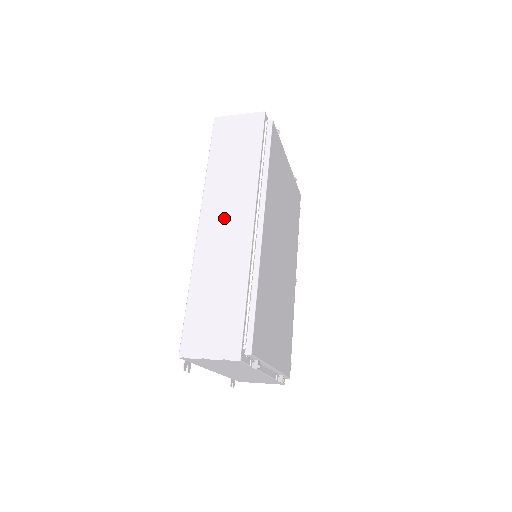
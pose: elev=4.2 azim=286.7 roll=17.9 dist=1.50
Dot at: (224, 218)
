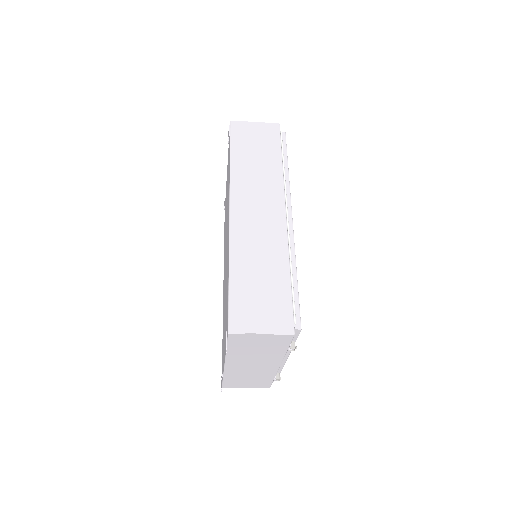
Dot at: (256, 207)
